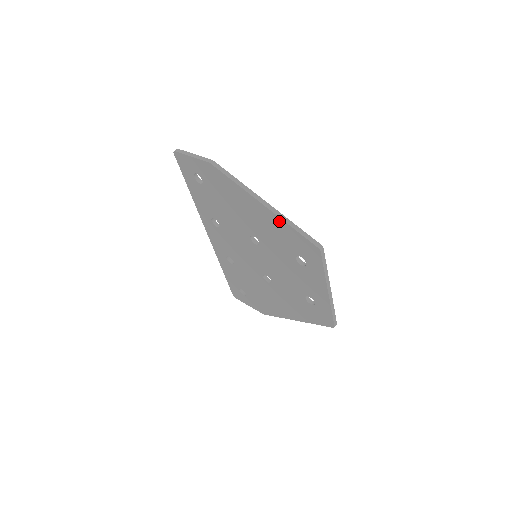
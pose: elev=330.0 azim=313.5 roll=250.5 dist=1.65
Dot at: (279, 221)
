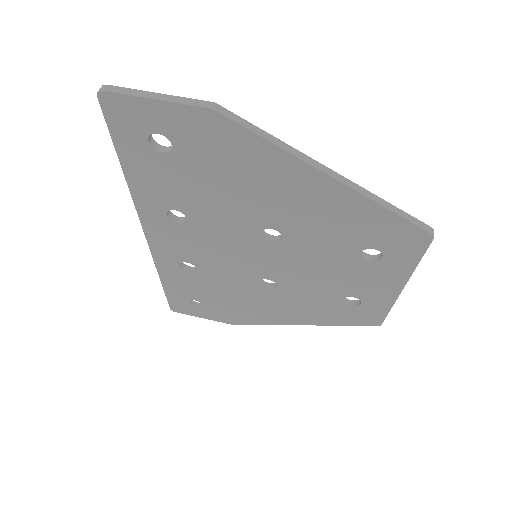
Dot at: (360, 202)
